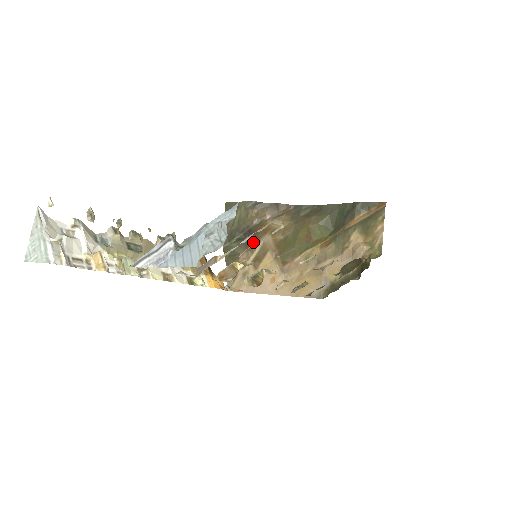
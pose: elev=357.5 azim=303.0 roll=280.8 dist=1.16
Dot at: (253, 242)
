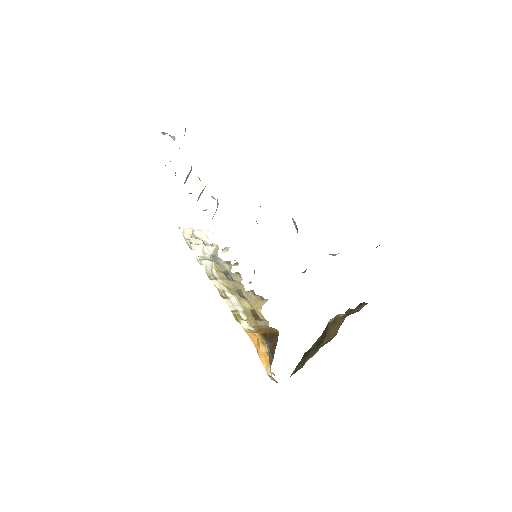
Dot at: (323, 342)
